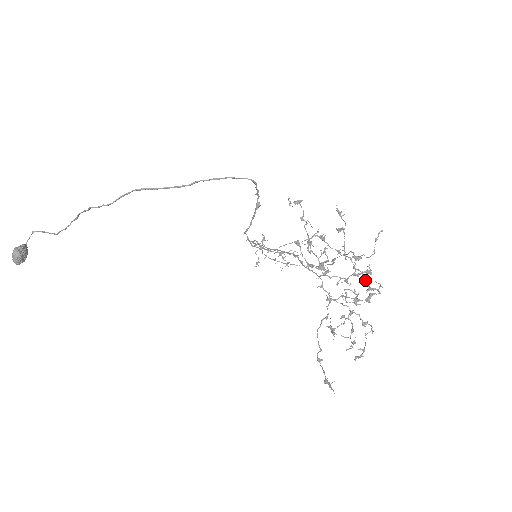
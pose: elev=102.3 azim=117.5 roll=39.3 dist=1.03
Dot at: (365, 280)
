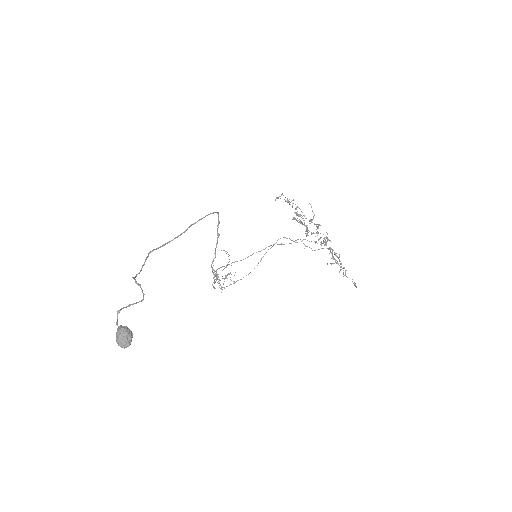
Dot at: occluded
